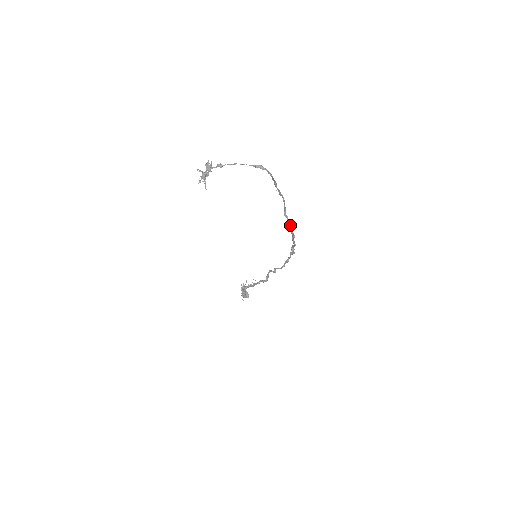
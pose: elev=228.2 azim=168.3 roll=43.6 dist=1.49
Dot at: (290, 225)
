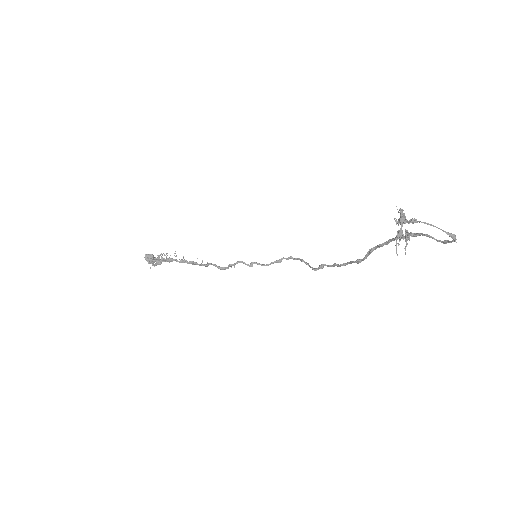
Dot at: (364, 259)
